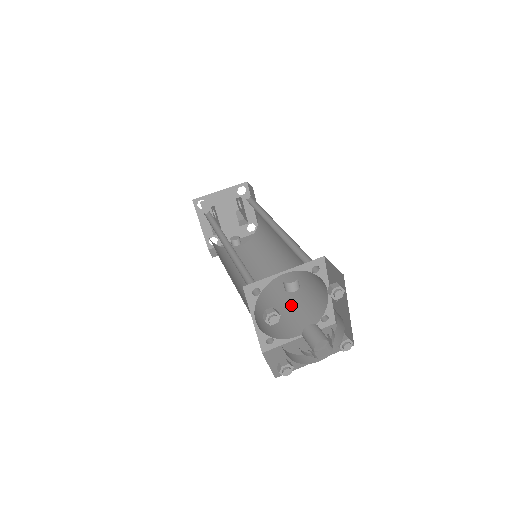
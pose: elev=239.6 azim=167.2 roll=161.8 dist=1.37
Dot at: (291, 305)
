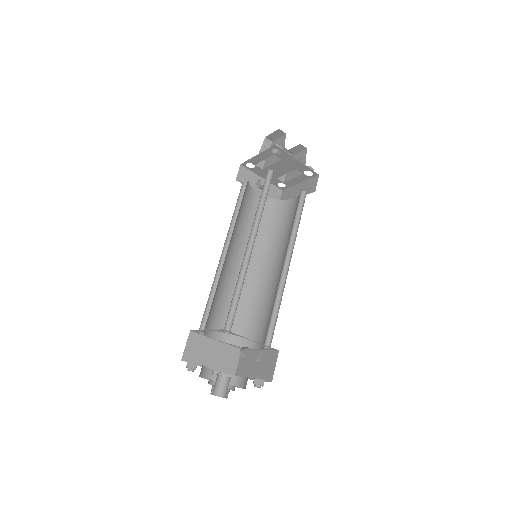
Dot at: occluded
